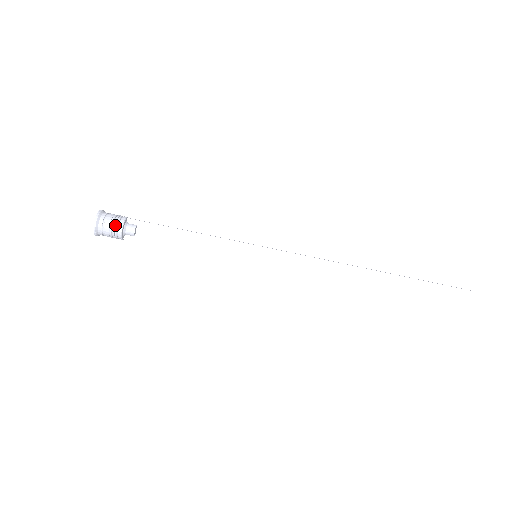
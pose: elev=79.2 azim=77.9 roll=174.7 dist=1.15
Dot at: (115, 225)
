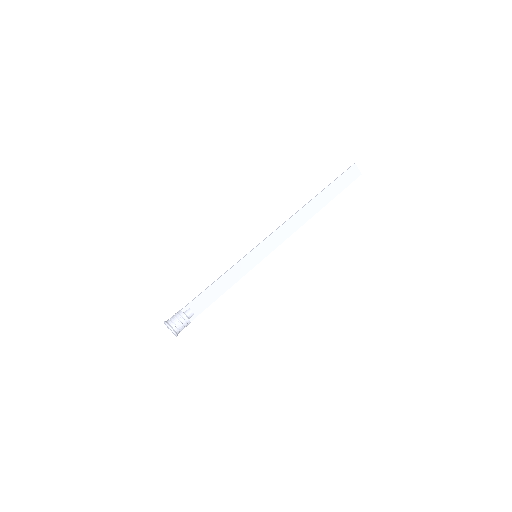
Dot at: (182, 320)
